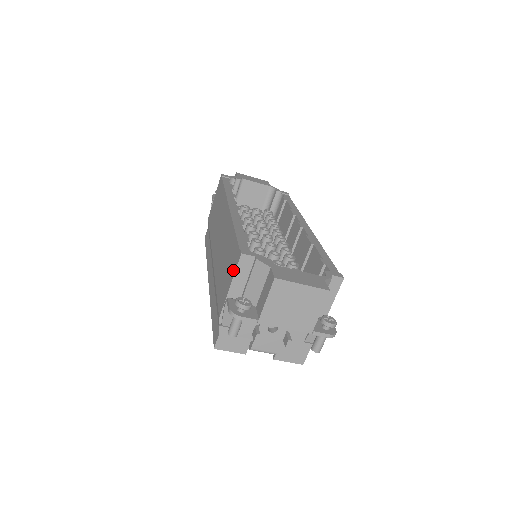
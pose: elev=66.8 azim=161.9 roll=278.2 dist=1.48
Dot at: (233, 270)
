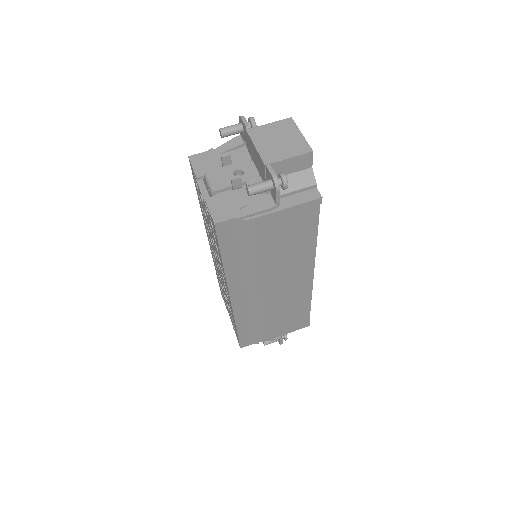
Dot at: occluded
